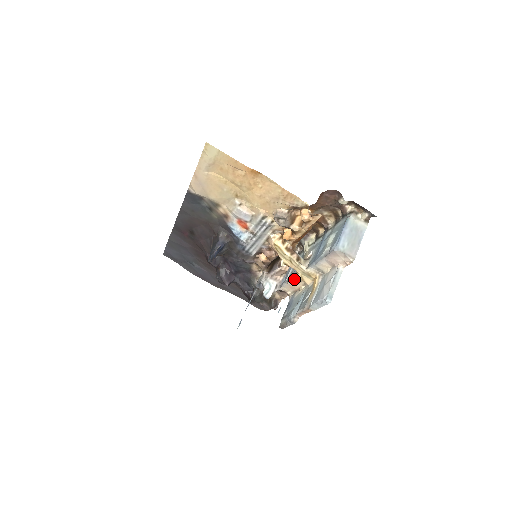
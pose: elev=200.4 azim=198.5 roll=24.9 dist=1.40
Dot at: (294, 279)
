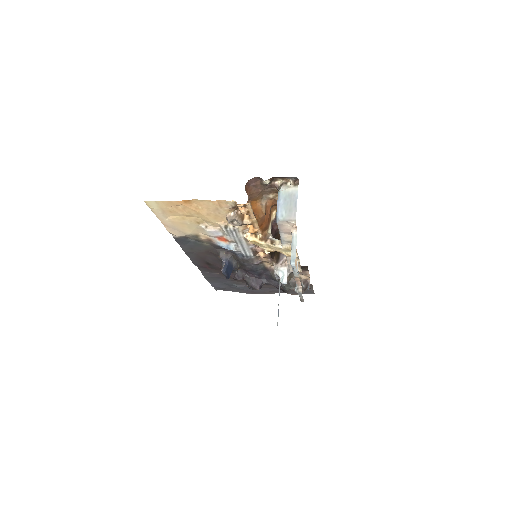
Dot at: (287, 258)
